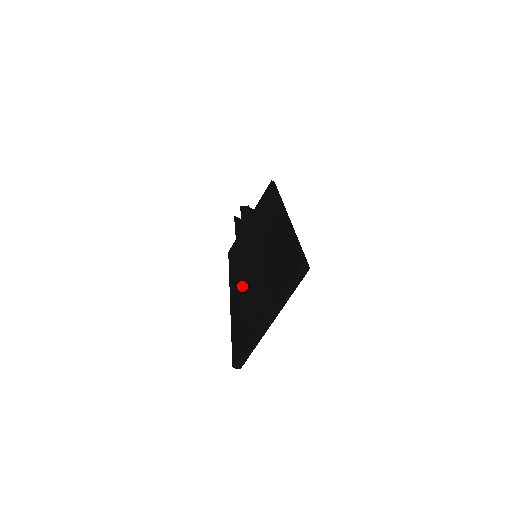
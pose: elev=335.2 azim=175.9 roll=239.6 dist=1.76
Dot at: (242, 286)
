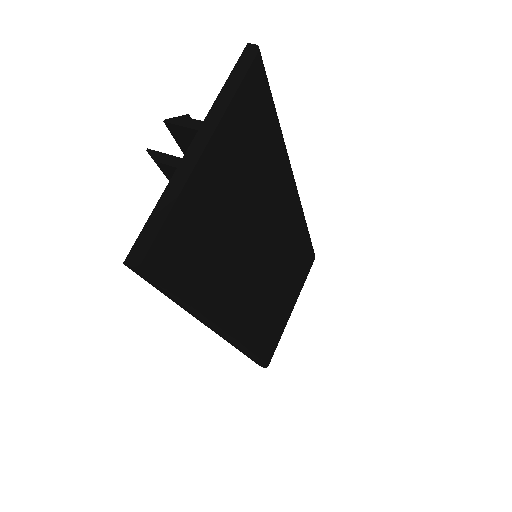
Dot at: occluded
